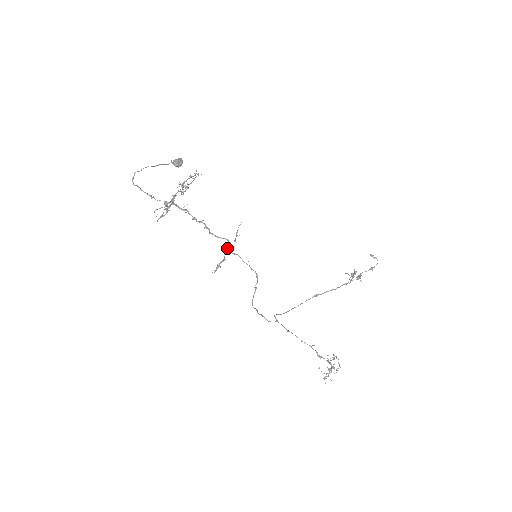
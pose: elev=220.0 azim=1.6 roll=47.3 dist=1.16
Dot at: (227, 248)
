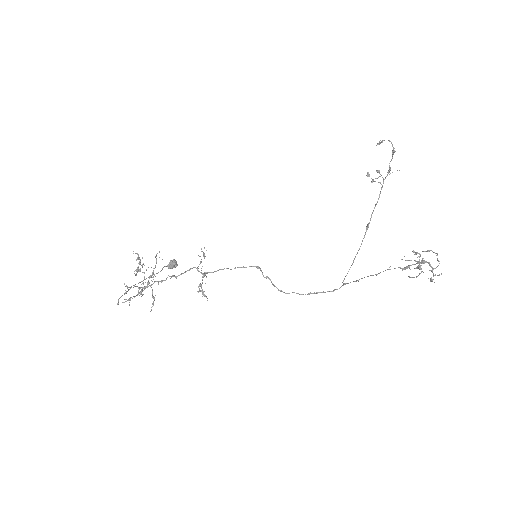
Dot at: (201, 273)
